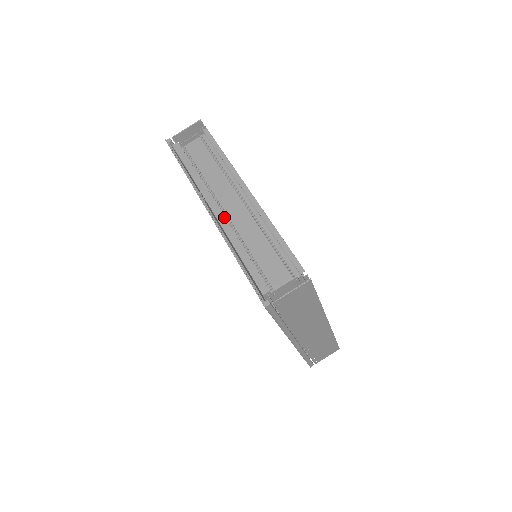
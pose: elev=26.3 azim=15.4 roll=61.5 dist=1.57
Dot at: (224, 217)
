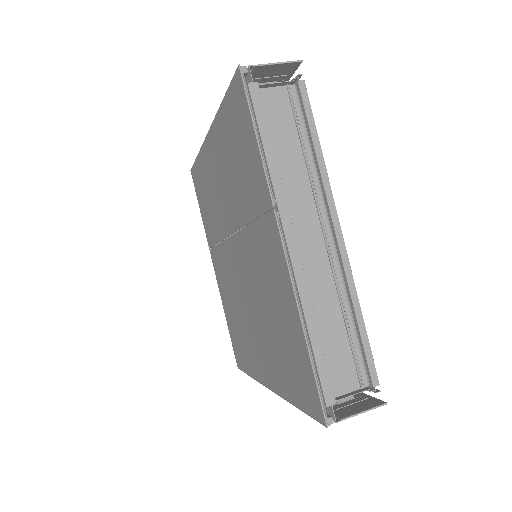
Dot at: occluded
